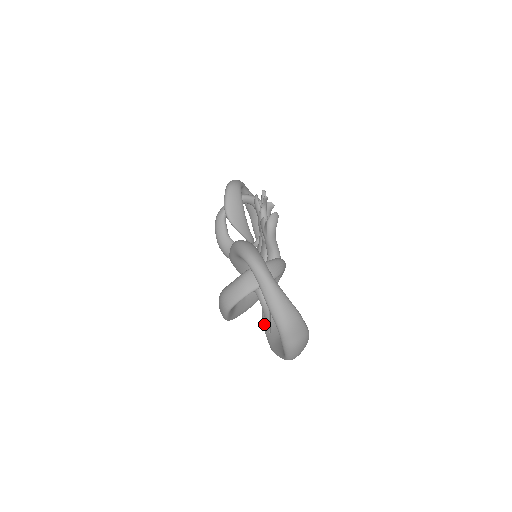
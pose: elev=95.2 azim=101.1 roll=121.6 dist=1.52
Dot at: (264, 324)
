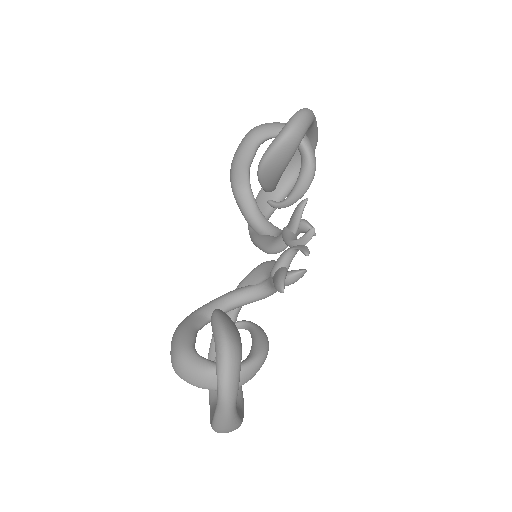
Dot at: occluded
